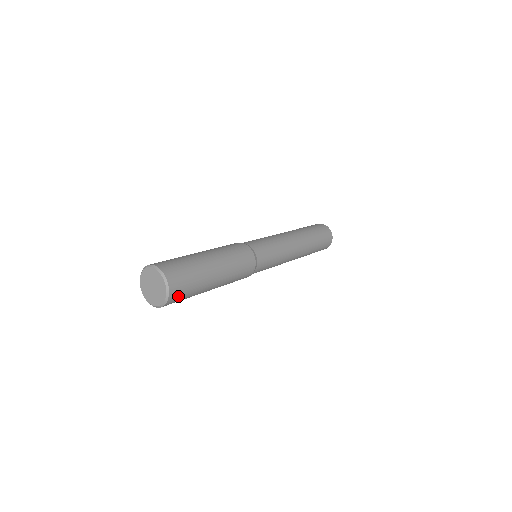
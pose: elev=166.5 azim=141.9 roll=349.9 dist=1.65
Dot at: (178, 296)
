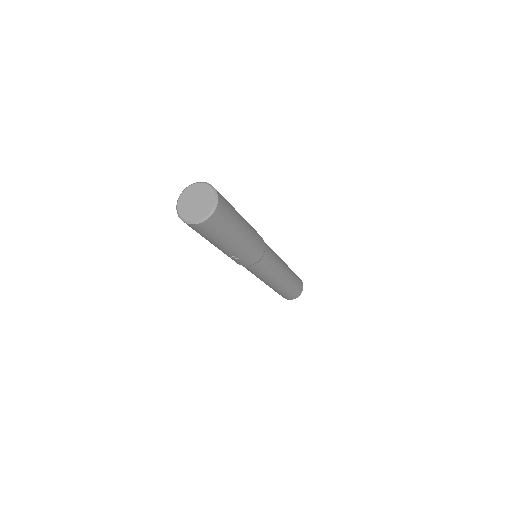
Dot at: (217, 221)
